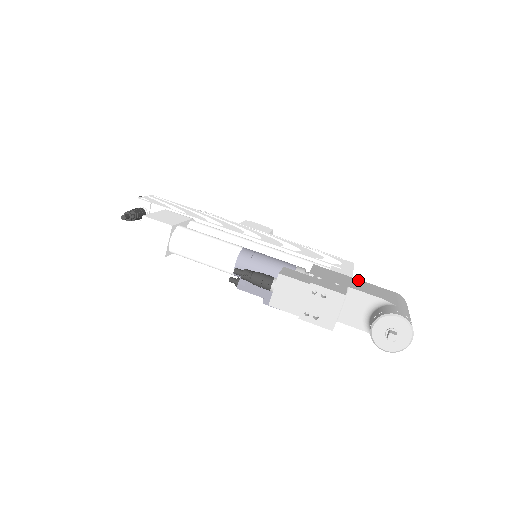
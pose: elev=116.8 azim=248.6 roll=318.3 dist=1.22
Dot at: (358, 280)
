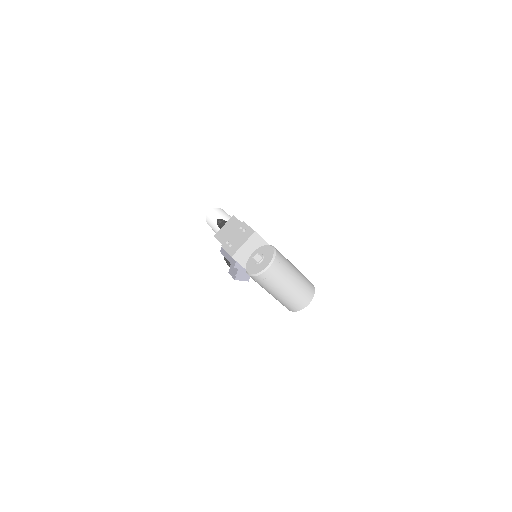
Dot at: occluded
